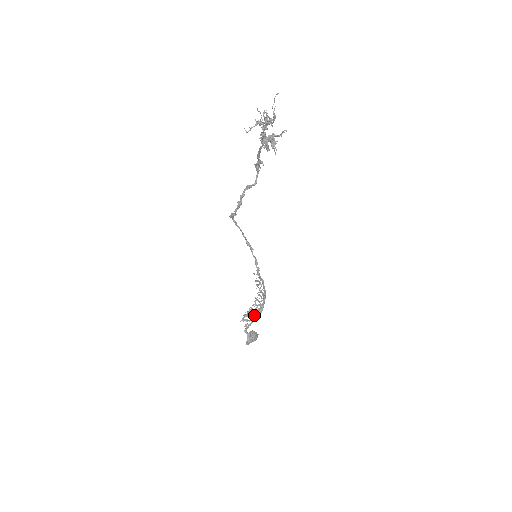
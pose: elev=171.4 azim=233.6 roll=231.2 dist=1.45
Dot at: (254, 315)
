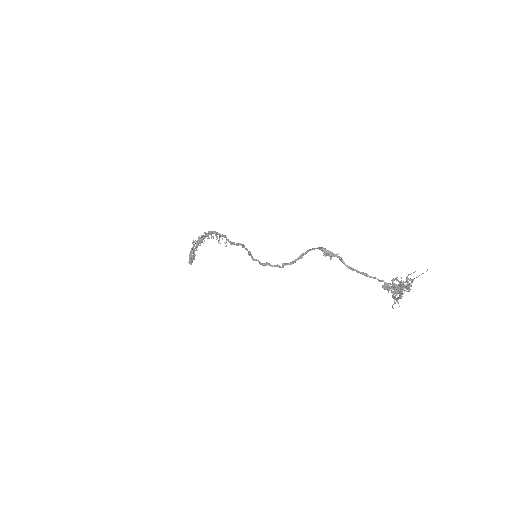
Dot at: (197, 245)
